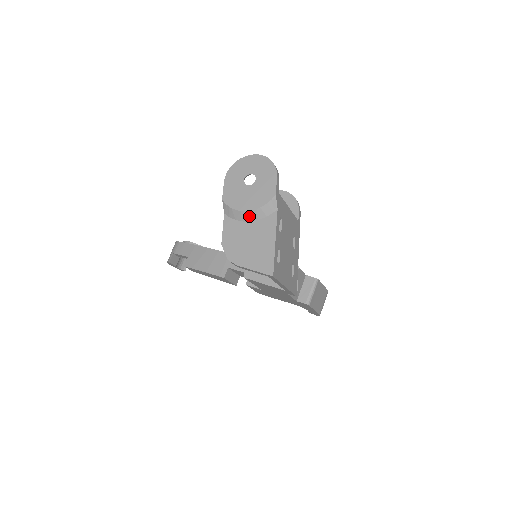
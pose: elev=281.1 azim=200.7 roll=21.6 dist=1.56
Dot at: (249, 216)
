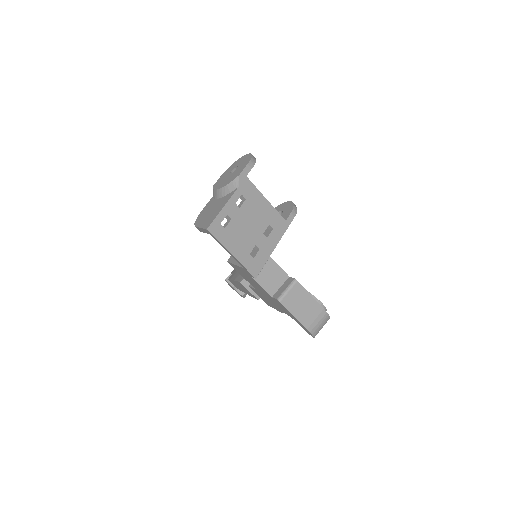
Dot at: (220, 193)
